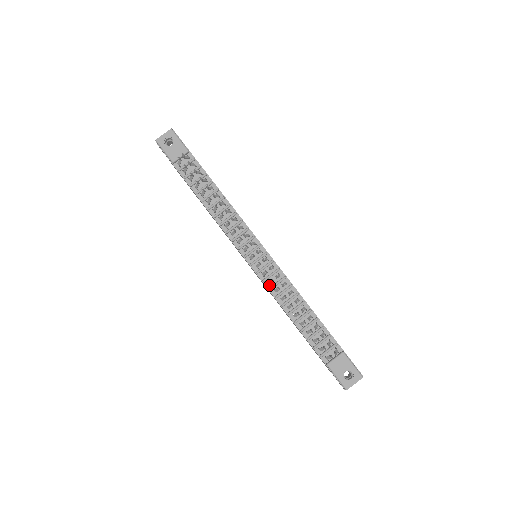
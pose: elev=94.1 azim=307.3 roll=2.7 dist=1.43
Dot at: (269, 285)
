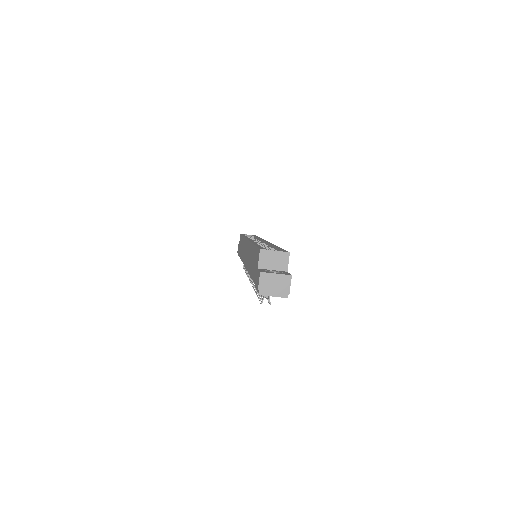
Dot at: occluded
